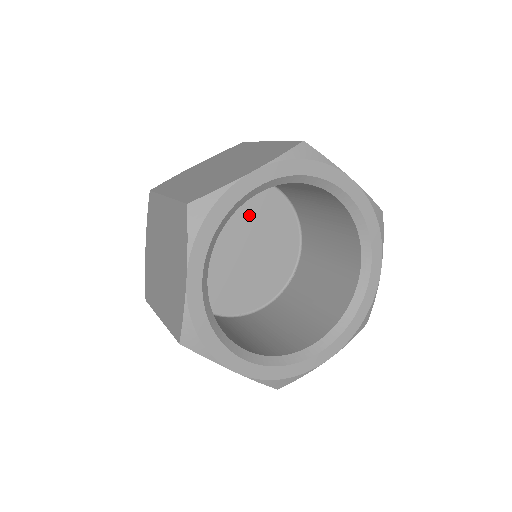
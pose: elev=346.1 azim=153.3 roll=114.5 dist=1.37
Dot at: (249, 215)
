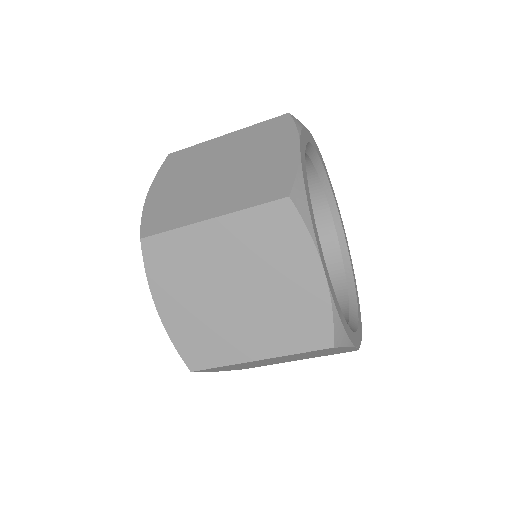
Dot at: occluded
